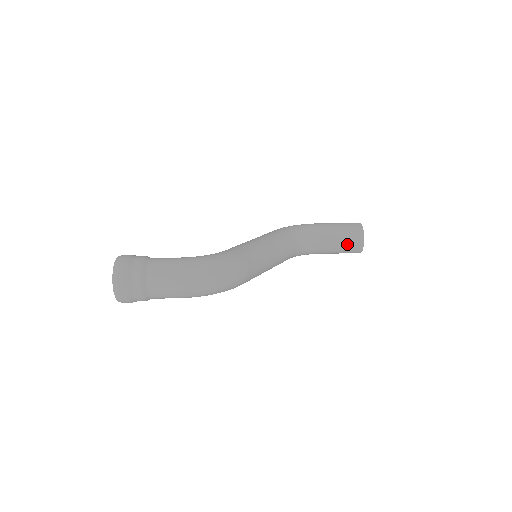
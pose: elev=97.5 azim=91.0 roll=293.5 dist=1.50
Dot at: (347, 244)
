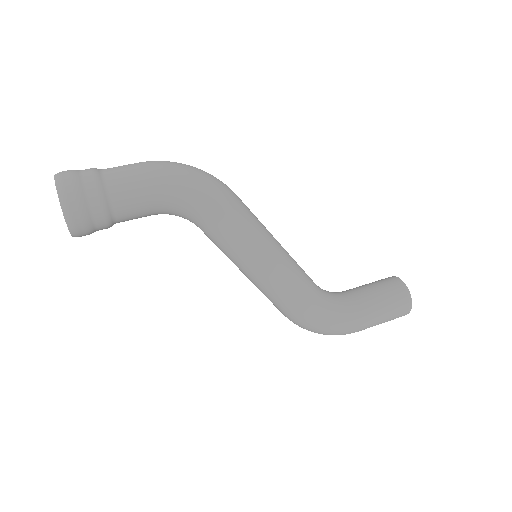
Dot at: (380, 284)
